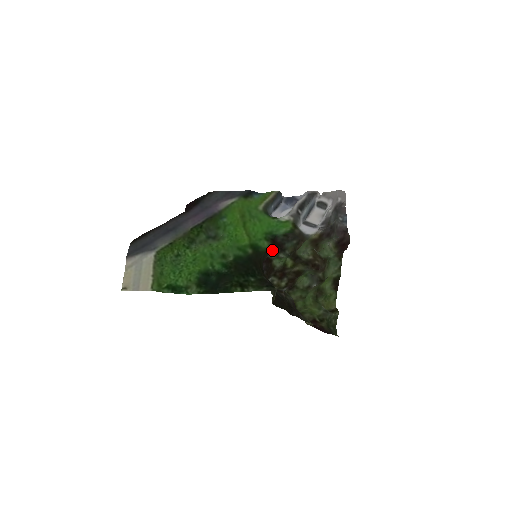
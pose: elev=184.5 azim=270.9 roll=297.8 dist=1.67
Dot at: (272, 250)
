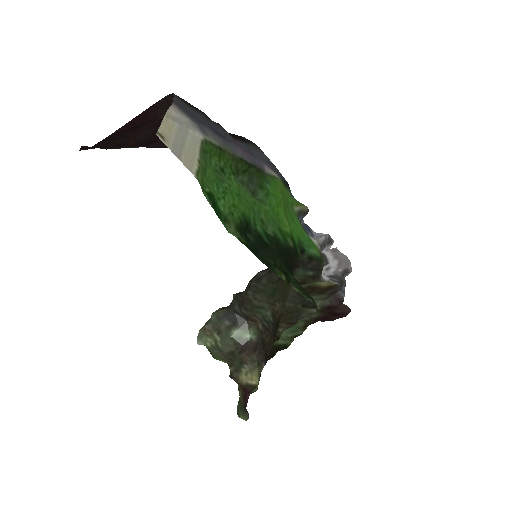
Dot at: occluded
